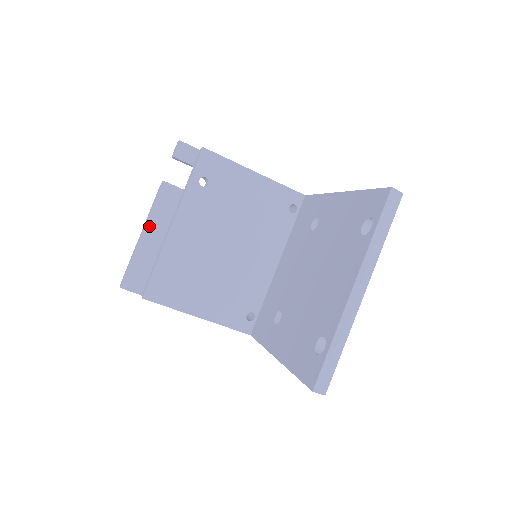
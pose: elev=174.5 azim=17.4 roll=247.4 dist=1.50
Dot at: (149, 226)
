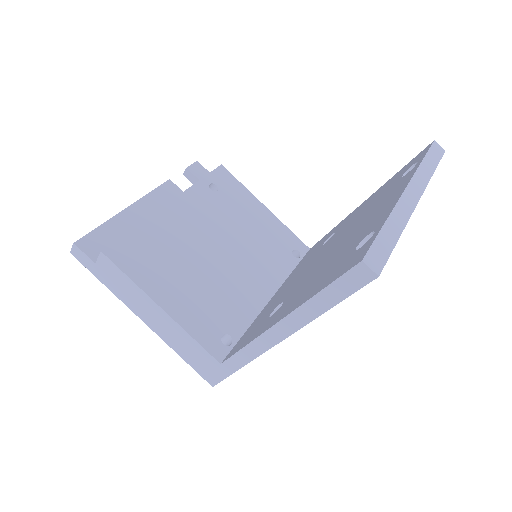
Dot at: (138, 205)
